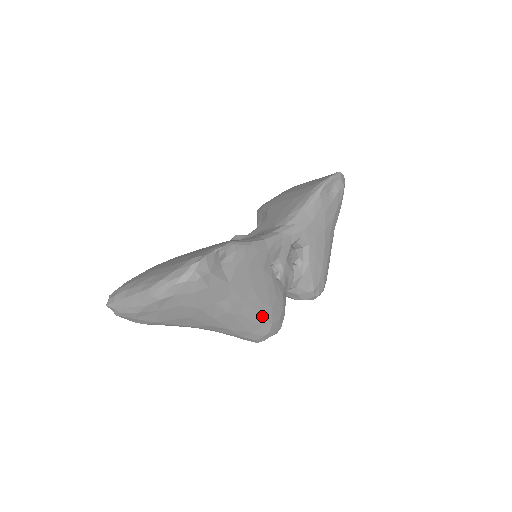
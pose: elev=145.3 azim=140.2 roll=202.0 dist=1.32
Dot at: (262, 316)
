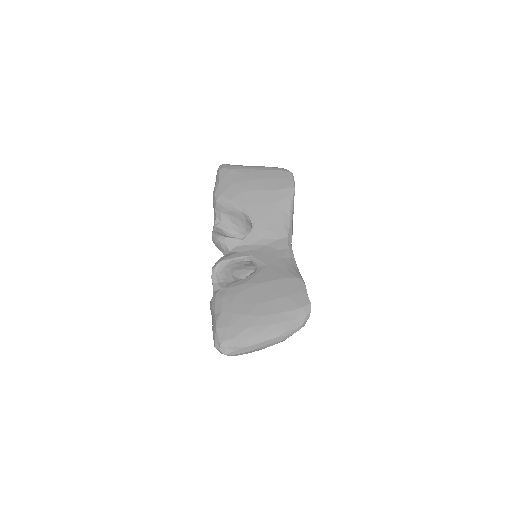
Dot at: occluded
